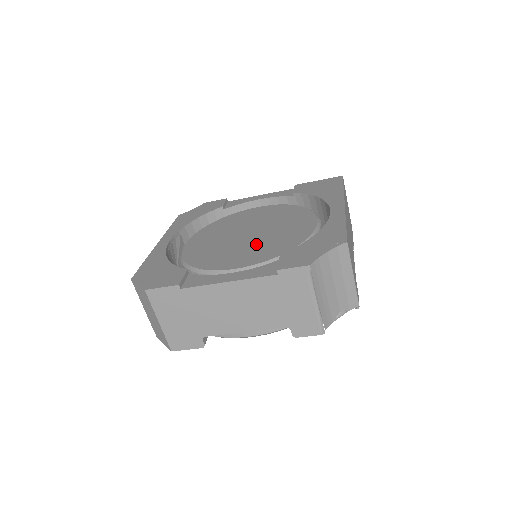
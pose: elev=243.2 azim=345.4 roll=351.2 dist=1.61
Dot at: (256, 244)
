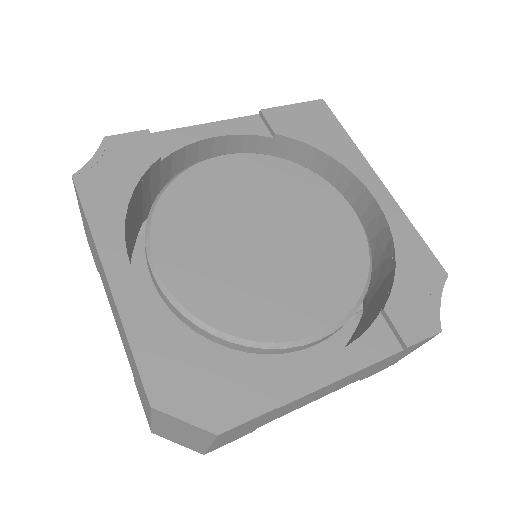
Dot at: (301, 267)
